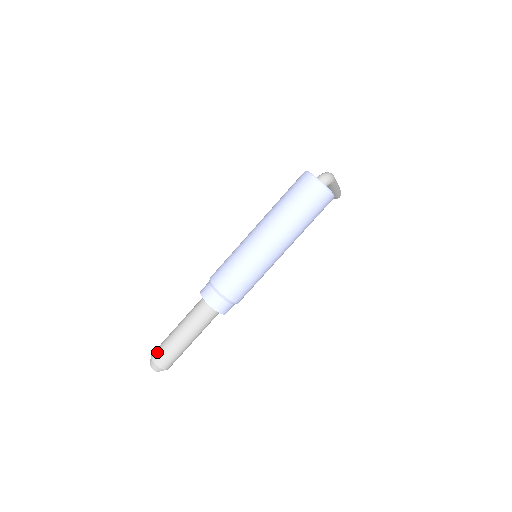
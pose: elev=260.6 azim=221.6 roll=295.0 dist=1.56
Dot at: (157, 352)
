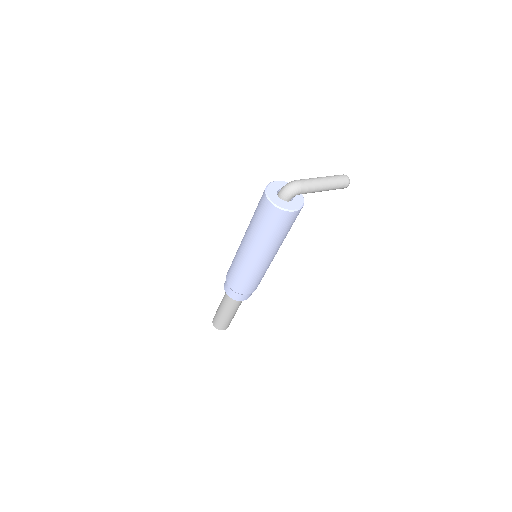
Dot at: (214, 317)
